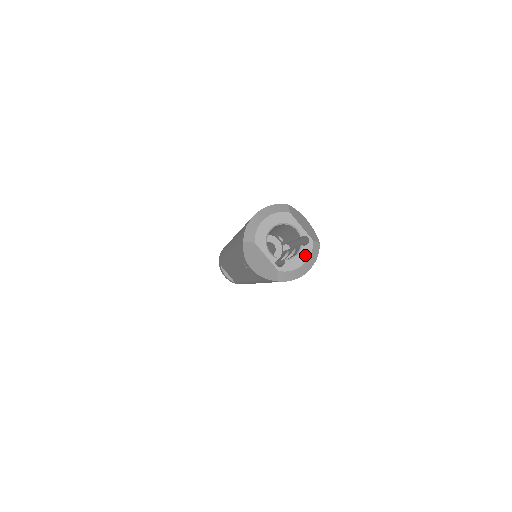
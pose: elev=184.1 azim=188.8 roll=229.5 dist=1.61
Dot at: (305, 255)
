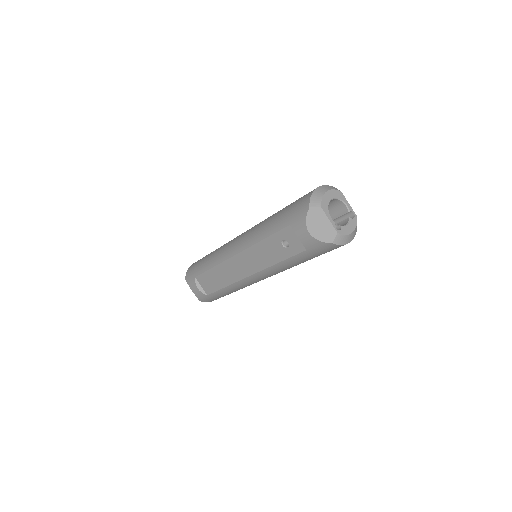
Dot at: (353, 225)
